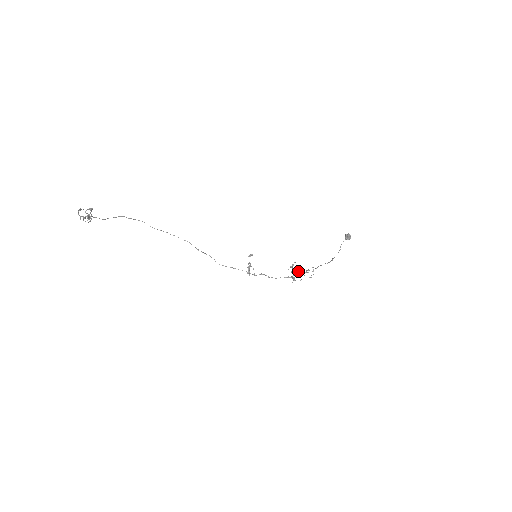
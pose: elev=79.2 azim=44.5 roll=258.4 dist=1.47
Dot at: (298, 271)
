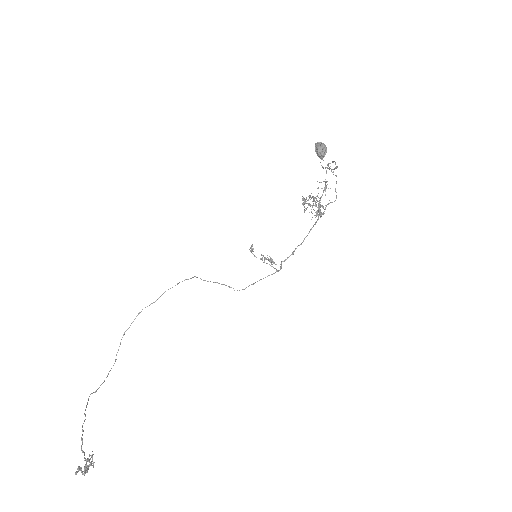
Dot at: (316, 196)
